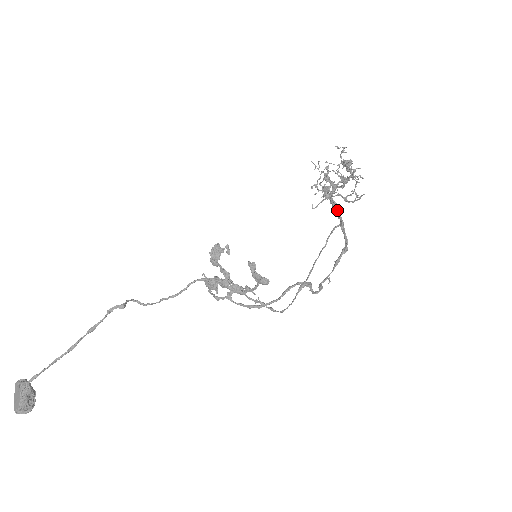
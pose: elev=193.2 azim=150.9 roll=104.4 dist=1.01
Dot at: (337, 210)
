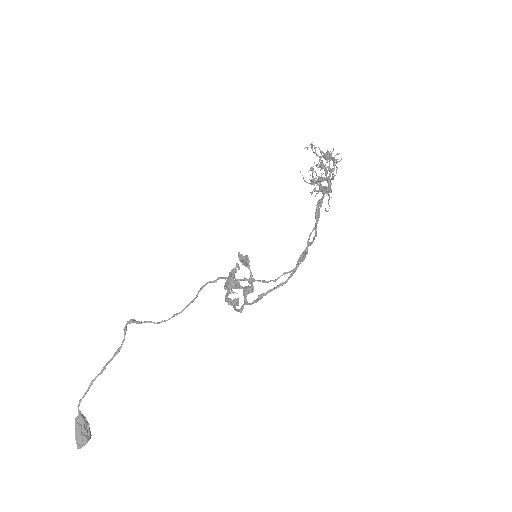
Dot at: occluded
